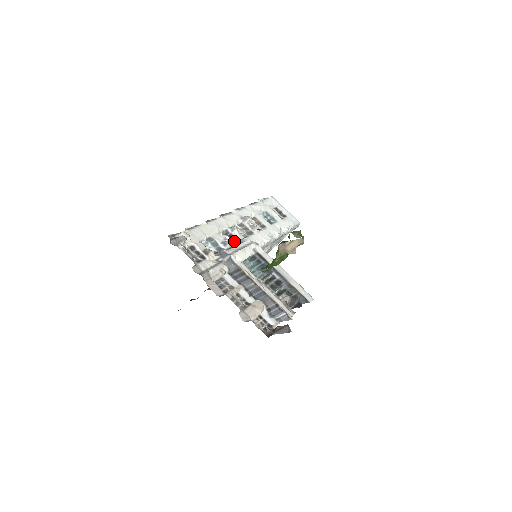
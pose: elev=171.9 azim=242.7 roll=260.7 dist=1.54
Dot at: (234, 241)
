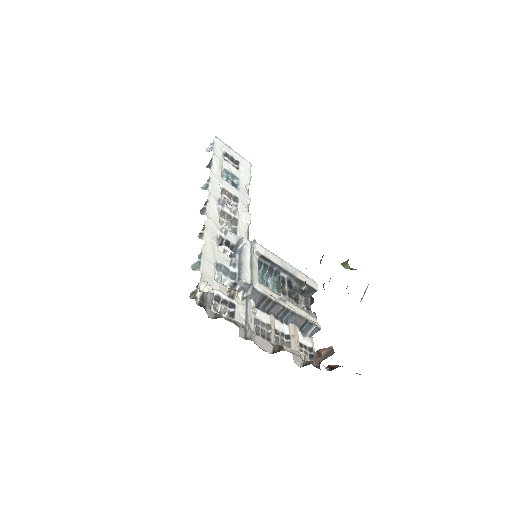
Dot at: (232, 248)
